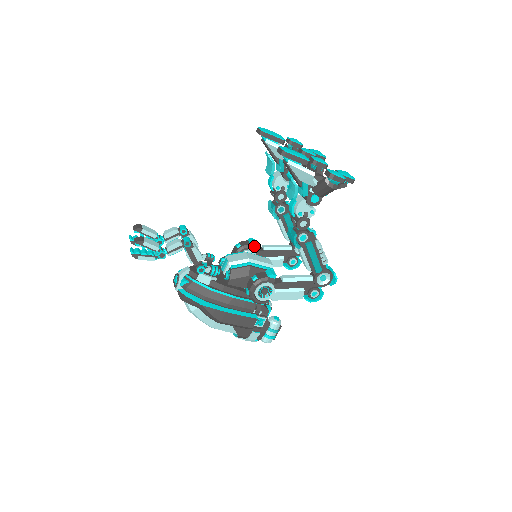
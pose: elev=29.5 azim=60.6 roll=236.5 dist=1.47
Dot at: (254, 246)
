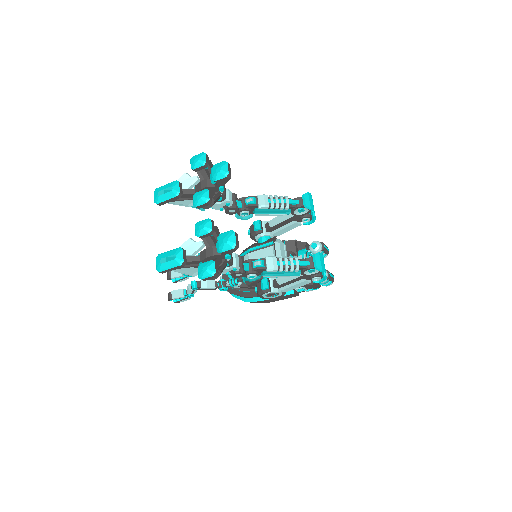
Dot at: (259, 230)
